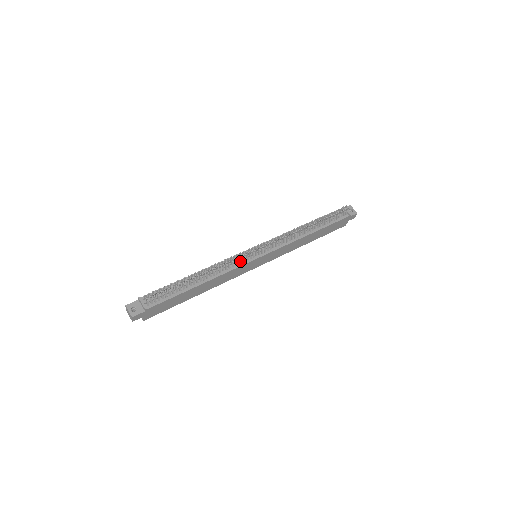
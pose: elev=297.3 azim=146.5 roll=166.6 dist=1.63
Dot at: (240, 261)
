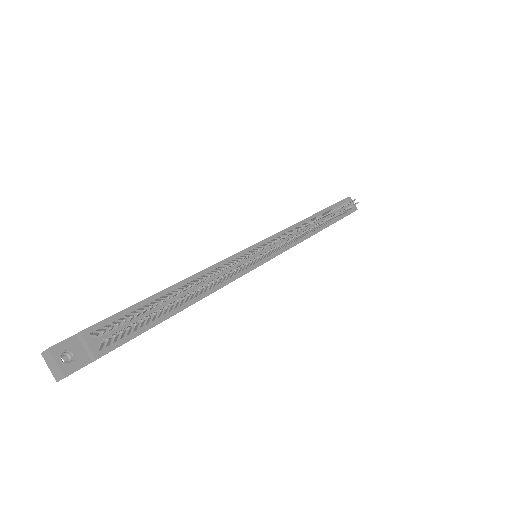
Dot at: occluded
